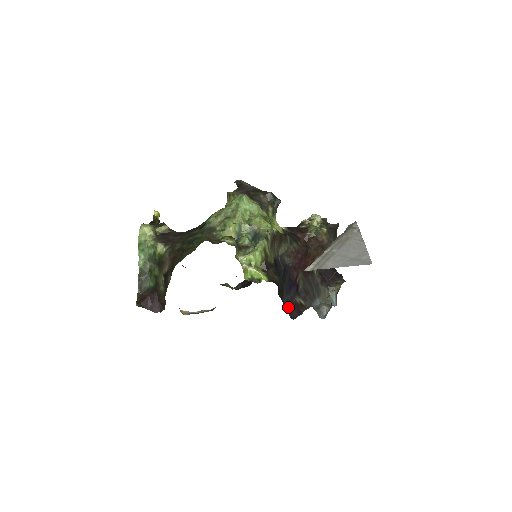
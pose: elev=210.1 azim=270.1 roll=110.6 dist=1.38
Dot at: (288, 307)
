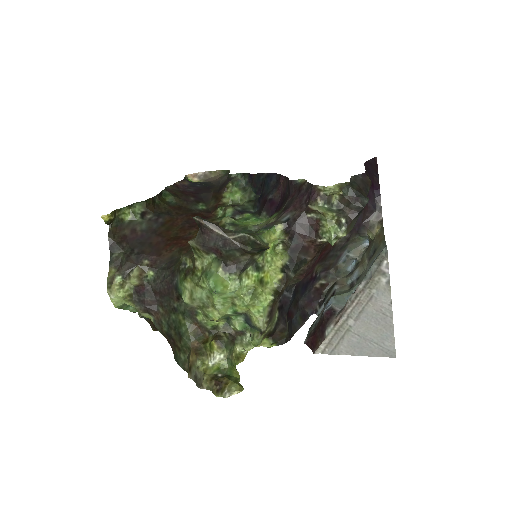
Dot at: (307, 303)
